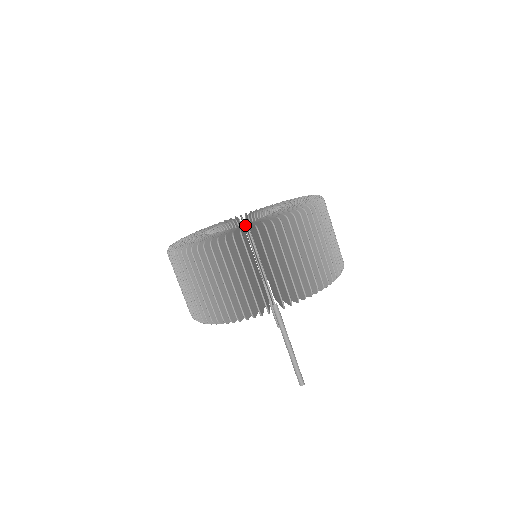
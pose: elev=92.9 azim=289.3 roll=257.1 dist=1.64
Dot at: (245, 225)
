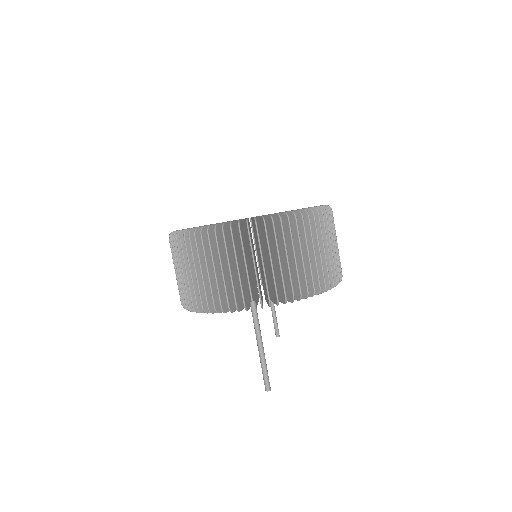
Dot at: occluded
